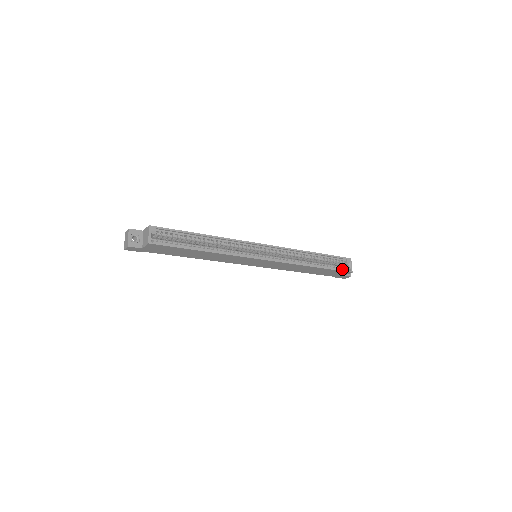
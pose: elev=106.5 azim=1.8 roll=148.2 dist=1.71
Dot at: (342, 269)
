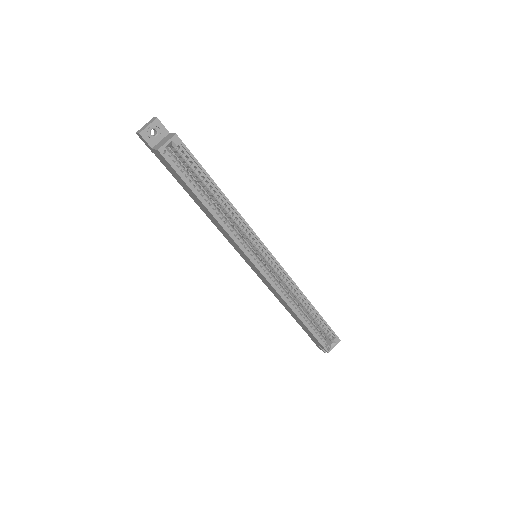
Dot at: (322, 341)
